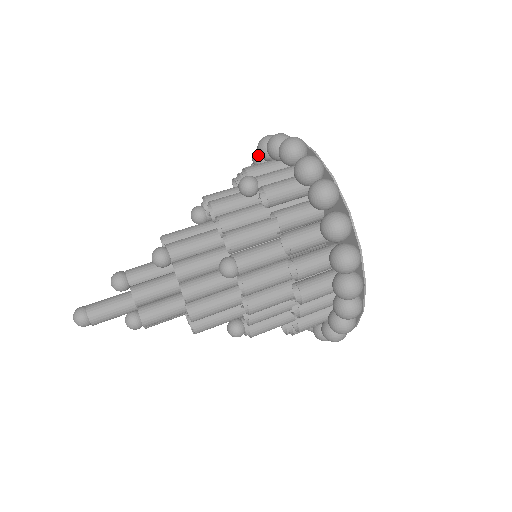
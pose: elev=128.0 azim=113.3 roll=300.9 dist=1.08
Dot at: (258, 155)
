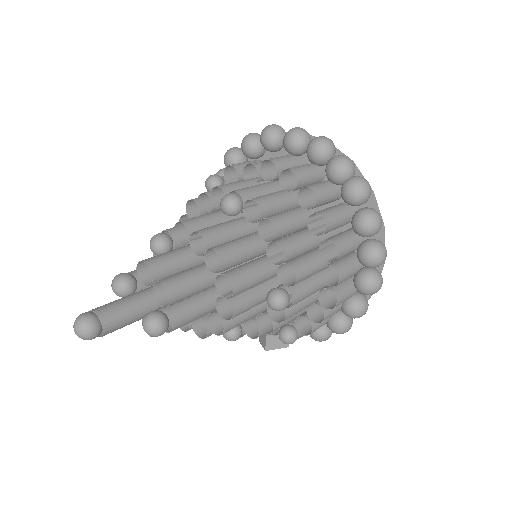
Dot at: occluded
